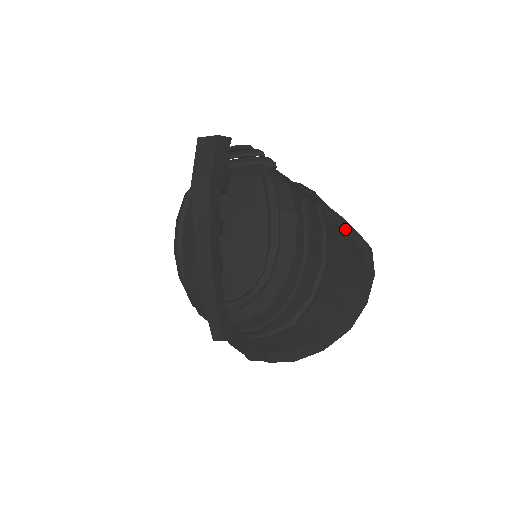
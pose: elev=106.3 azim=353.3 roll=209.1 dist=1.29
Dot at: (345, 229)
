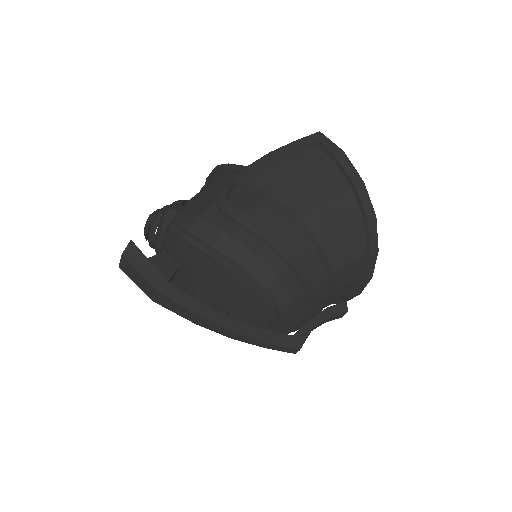
Dot at: (279, 159)
